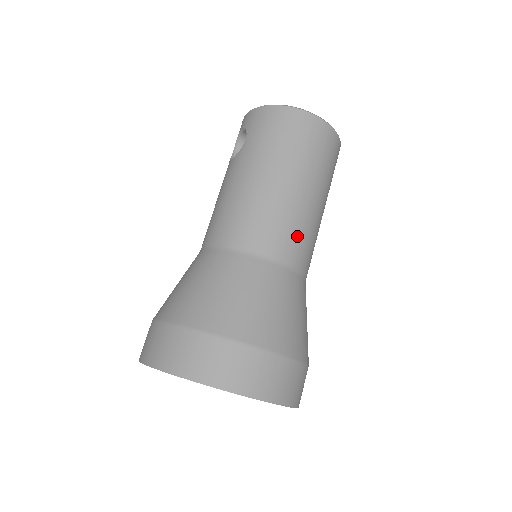
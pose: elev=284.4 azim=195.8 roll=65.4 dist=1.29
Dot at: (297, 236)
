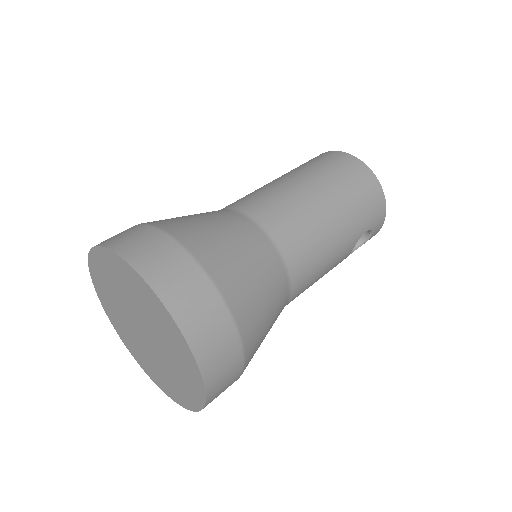
Dot at: (293, 221)
